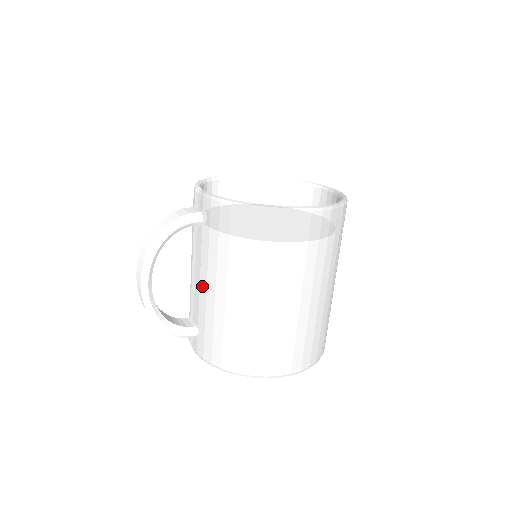
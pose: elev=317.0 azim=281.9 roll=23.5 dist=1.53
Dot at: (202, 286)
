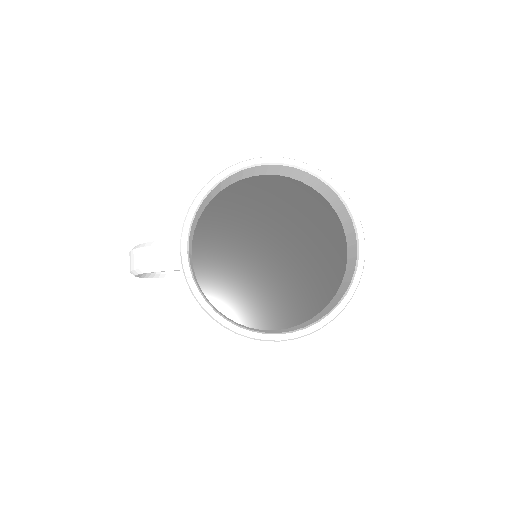
Dot at: occluded
